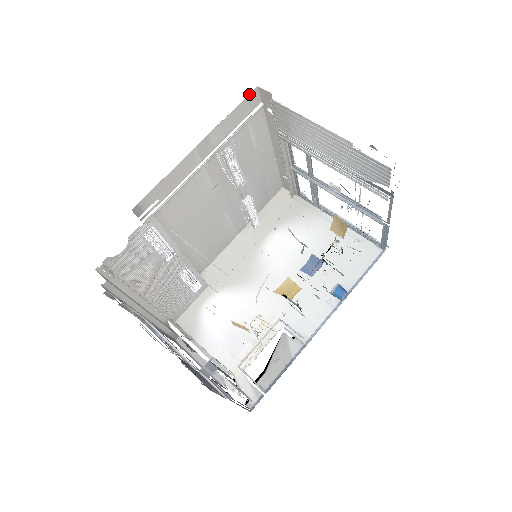
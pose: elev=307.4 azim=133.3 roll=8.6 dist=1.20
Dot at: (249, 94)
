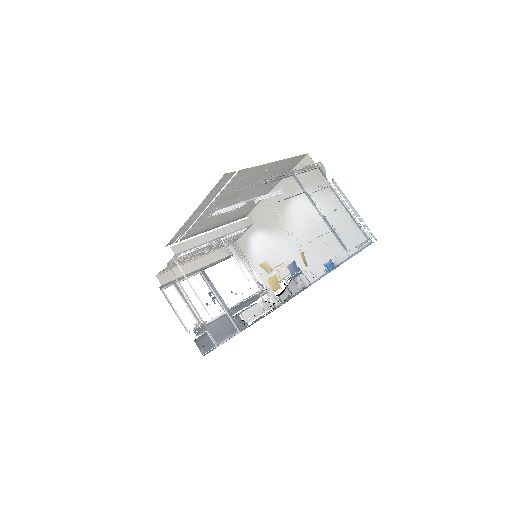
Dot at: (220, 179)
